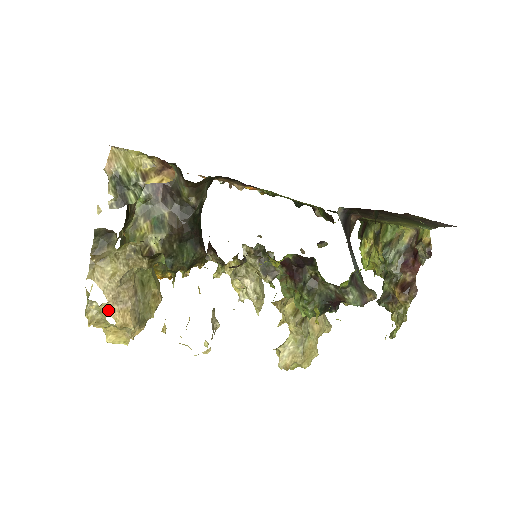
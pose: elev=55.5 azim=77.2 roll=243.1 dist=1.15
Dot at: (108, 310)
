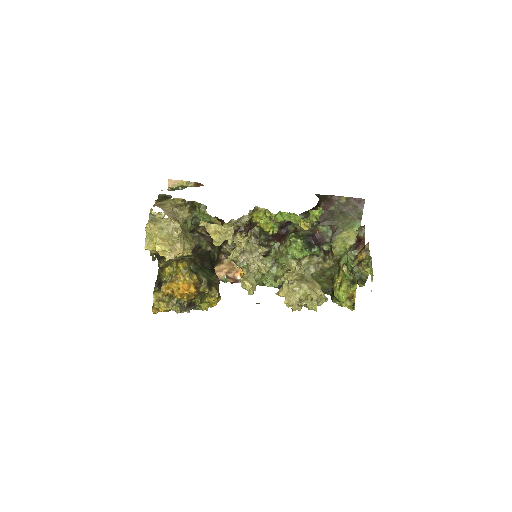
Dot at: (164, 214)
